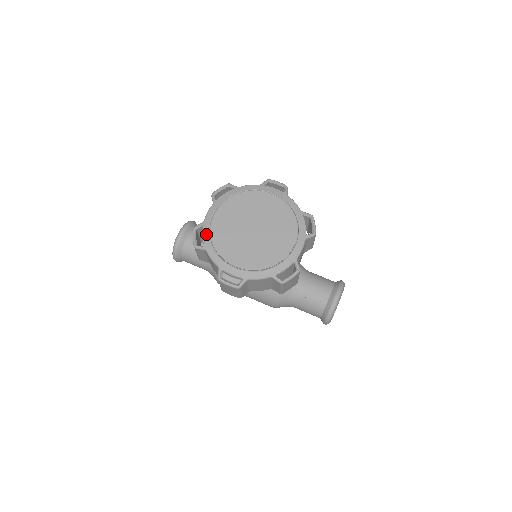
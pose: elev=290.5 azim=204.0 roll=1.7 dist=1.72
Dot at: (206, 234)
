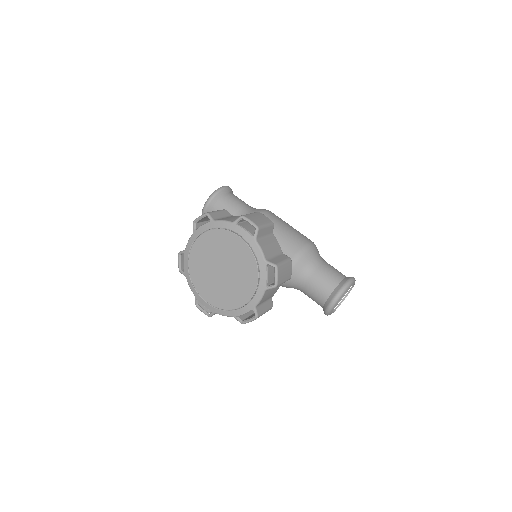
Dot at: (186, 264)
